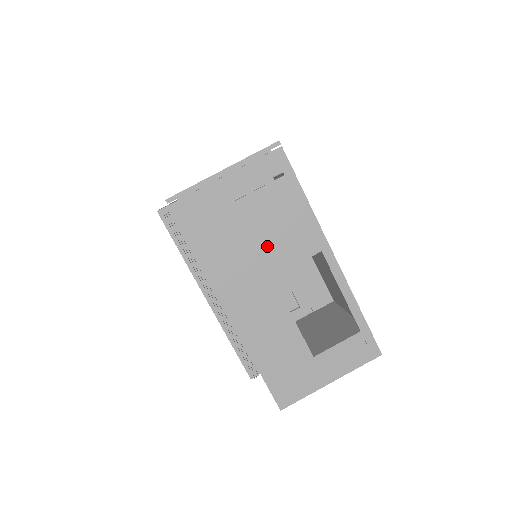
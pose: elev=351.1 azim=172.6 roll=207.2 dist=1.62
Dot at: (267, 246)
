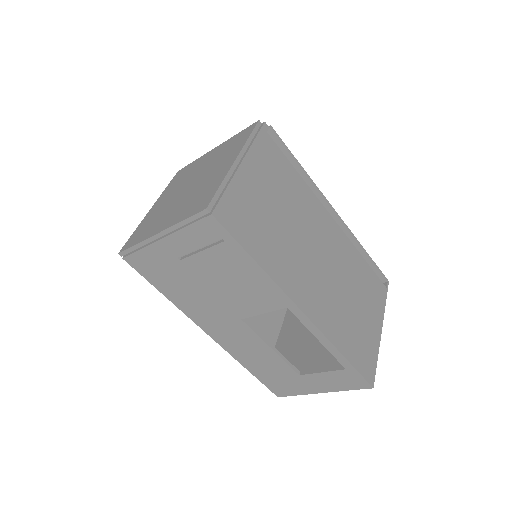
Dot at: (227, 297)
